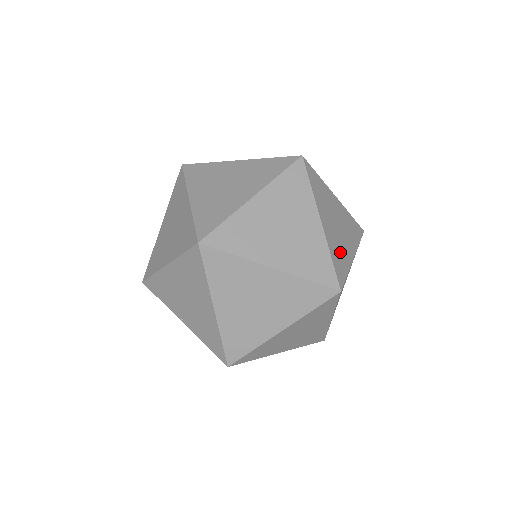
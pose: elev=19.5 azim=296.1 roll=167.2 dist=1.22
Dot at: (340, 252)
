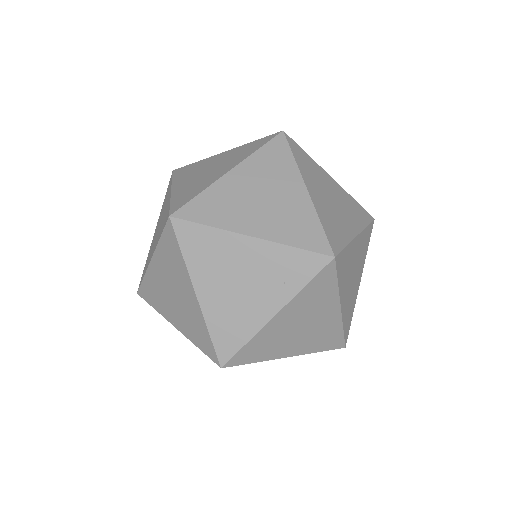
Dot at: (335, 223)
